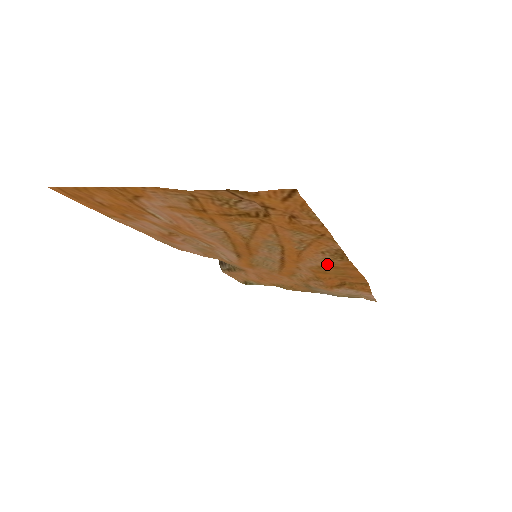
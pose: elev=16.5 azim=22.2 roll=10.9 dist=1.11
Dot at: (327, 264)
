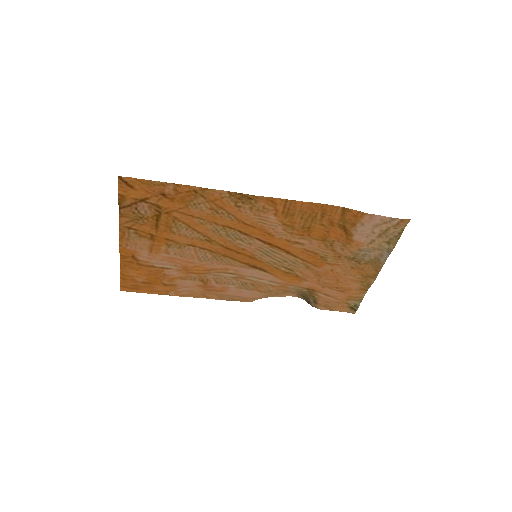
Dot at: (276, 216)
